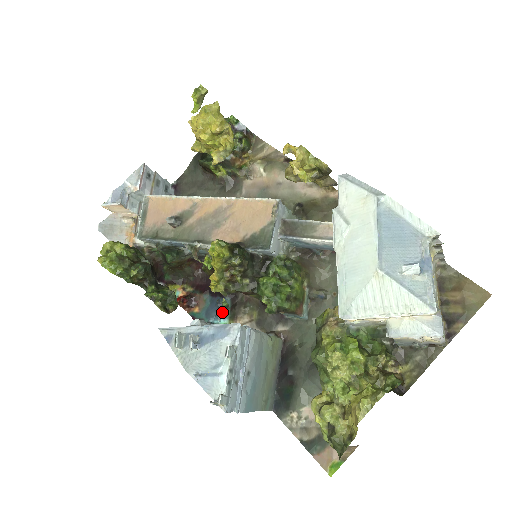
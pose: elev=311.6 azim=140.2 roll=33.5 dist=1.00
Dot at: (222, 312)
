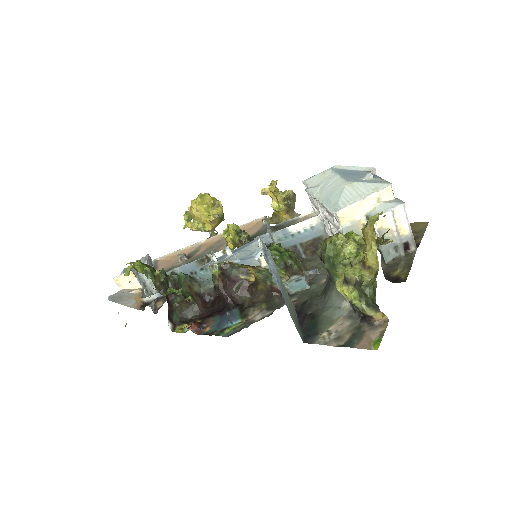
Dot at: (233, 318)
